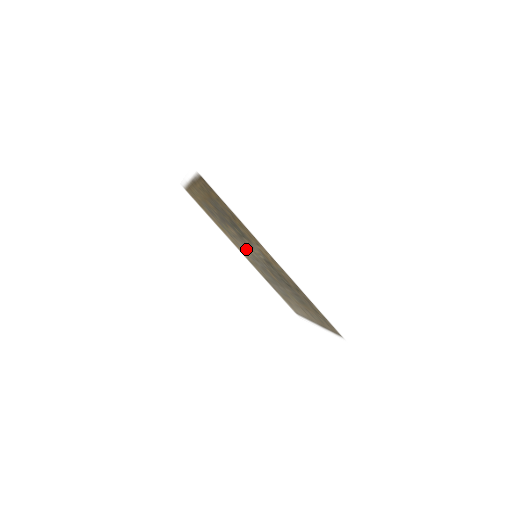
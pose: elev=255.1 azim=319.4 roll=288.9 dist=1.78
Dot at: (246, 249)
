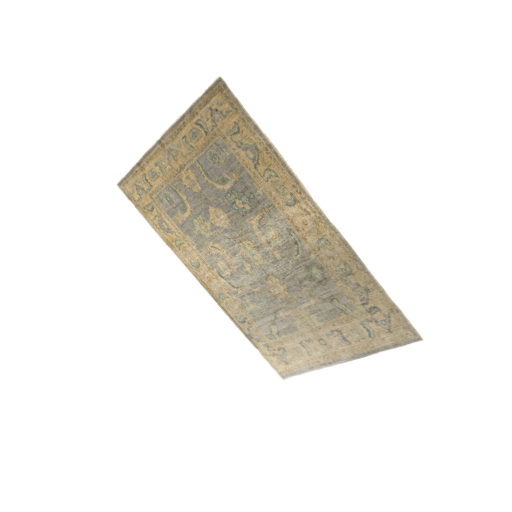
Dot at: (231, 256)
